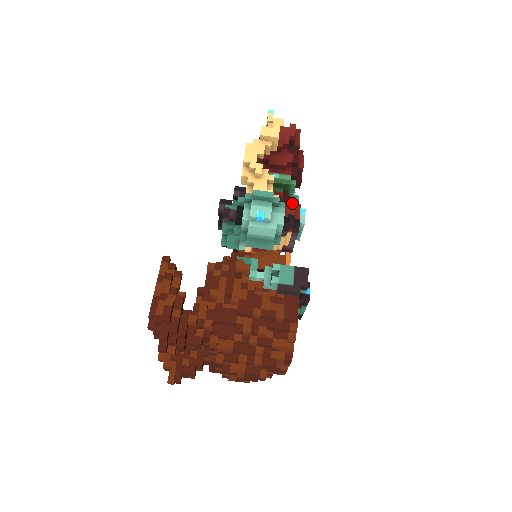
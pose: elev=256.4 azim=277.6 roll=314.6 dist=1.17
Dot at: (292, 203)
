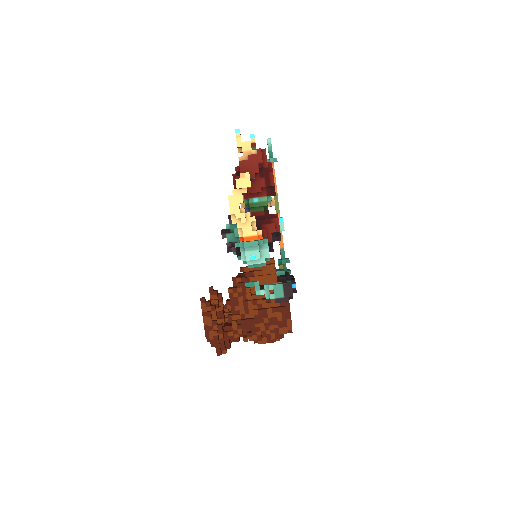
Dot at: (272, 219)
